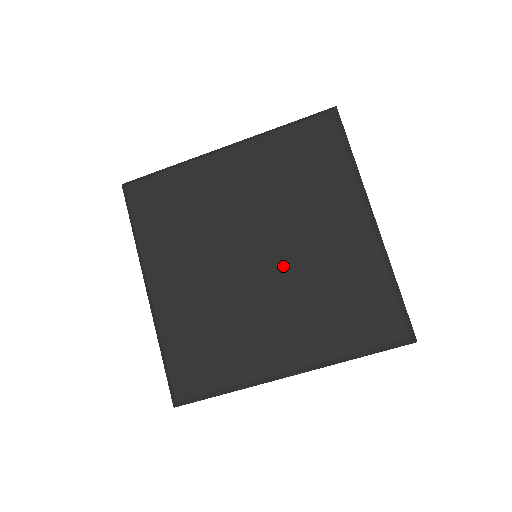
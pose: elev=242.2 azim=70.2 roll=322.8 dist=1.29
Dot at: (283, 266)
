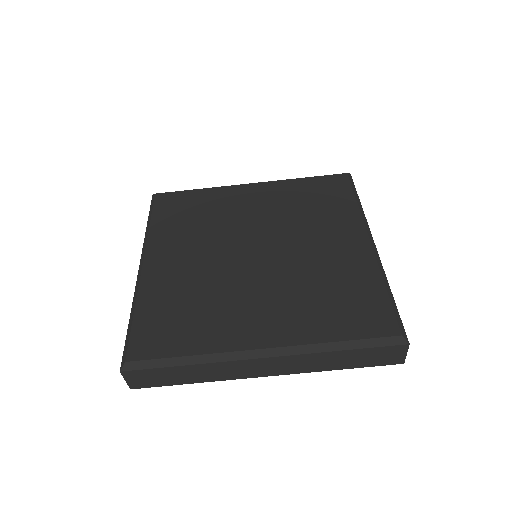
Dot at: (281, 262)
